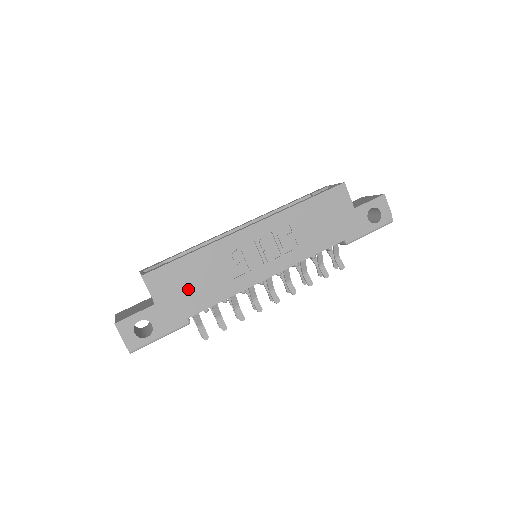
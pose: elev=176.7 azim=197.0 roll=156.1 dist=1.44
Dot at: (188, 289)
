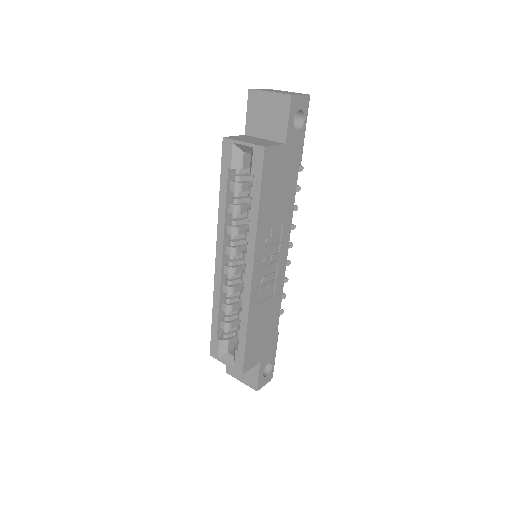
Dot at: (264, 335)
